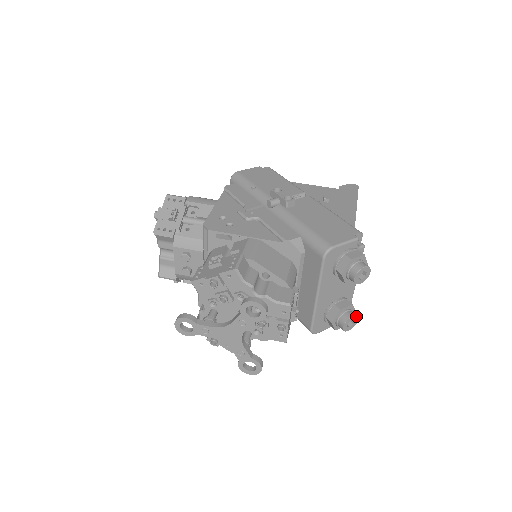
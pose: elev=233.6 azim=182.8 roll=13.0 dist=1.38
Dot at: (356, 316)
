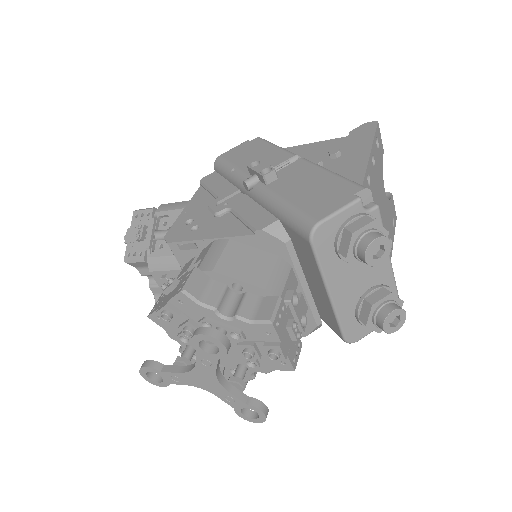
Dot at: (399, 309)
